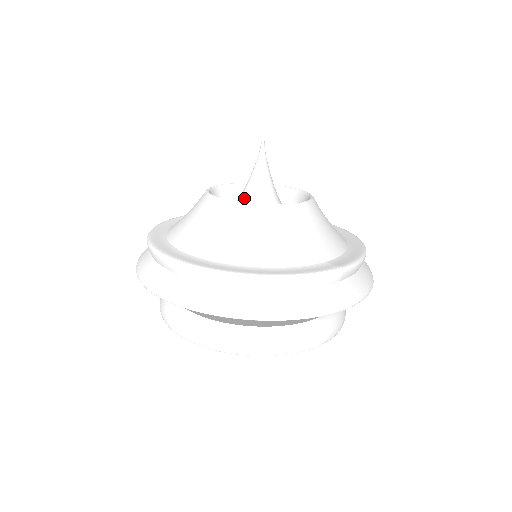
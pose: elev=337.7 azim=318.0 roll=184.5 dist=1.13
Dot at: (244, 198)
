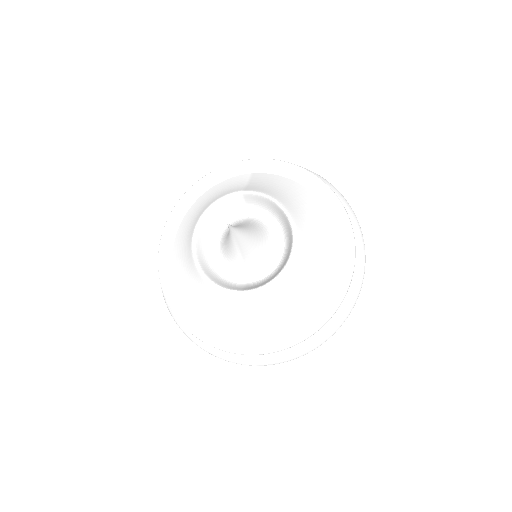
Dot at: (224, 241)
